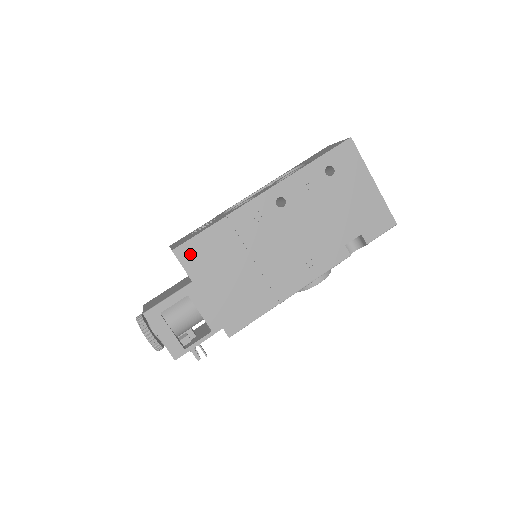
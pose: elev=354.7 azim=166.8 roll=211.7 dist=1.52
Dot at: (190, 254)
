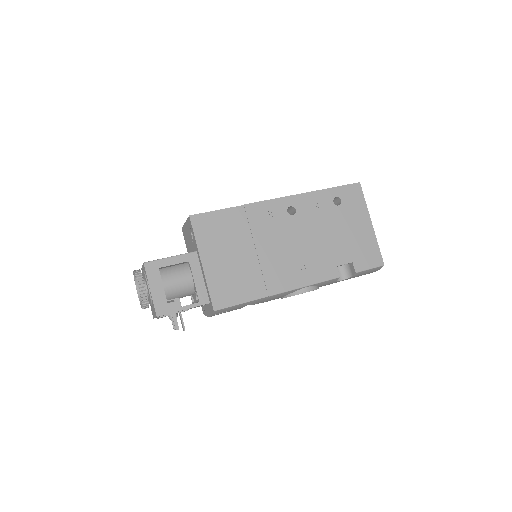
Dot at: (203, 224)
